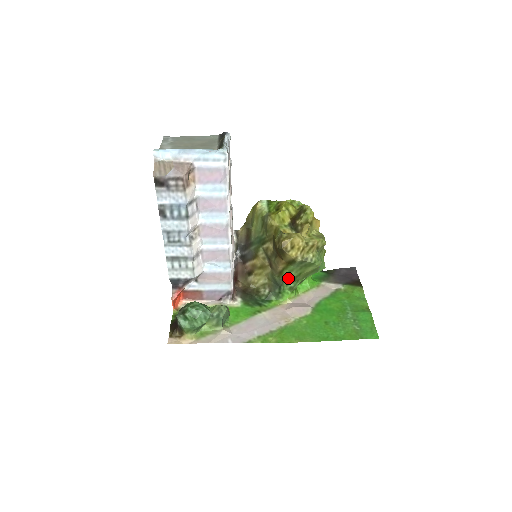
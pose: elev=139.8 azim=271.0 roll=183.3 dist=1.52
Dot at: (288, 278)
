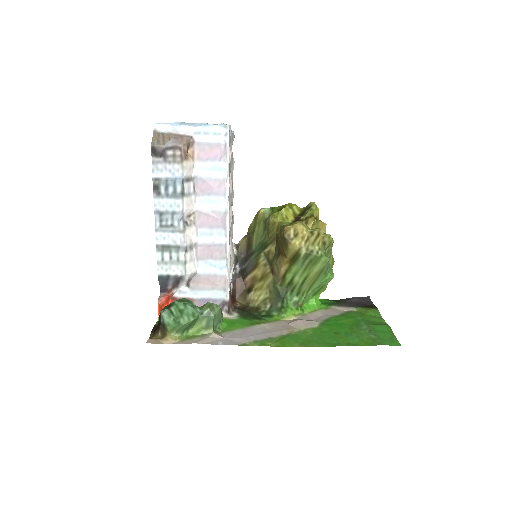
Dot at: (292, 287)
